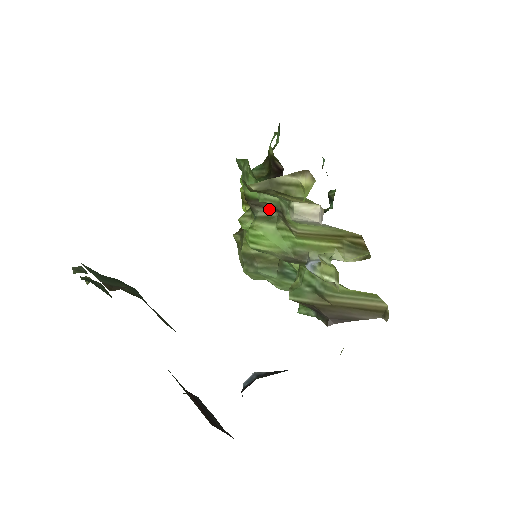
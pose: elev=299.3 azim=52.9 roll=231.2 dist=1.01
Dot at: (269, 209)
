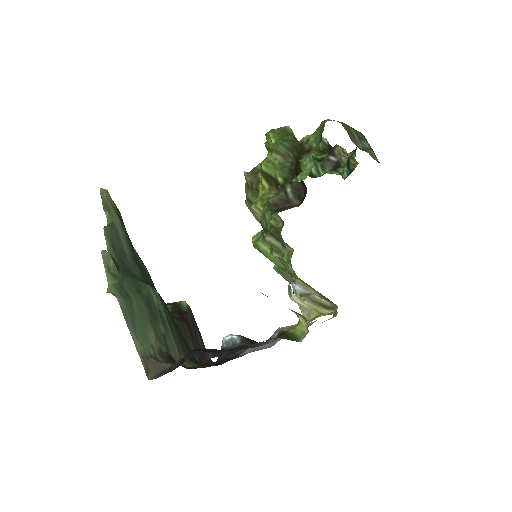
Dot at: (278, 240)
